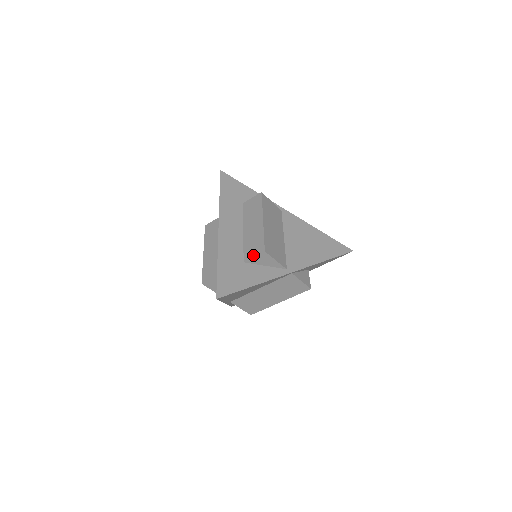
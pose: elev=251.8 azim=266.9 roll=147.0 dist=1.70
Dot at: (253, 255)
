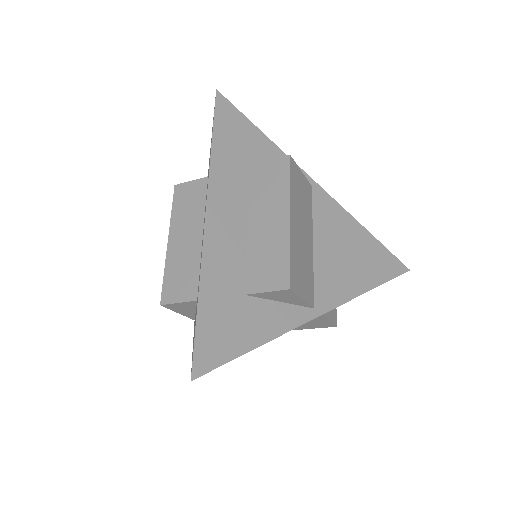
Dot at: (265, 287)
